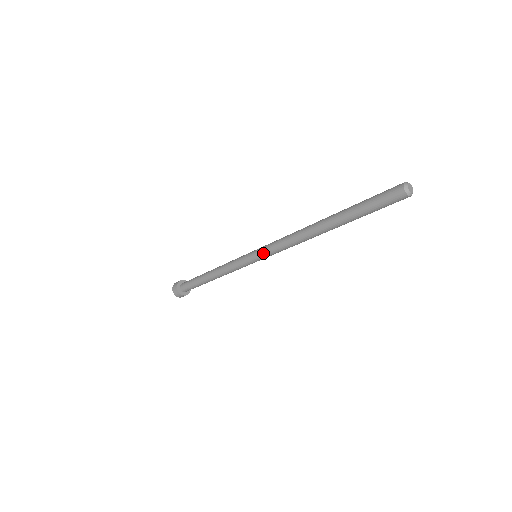
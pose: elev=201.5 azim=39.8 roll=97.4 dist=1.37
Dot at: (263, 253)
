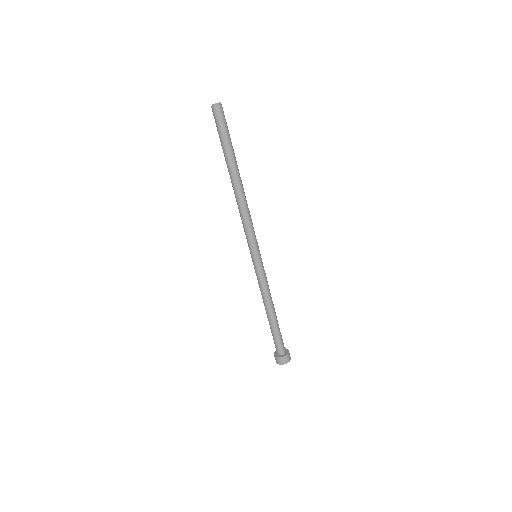
Dot at: occluded
